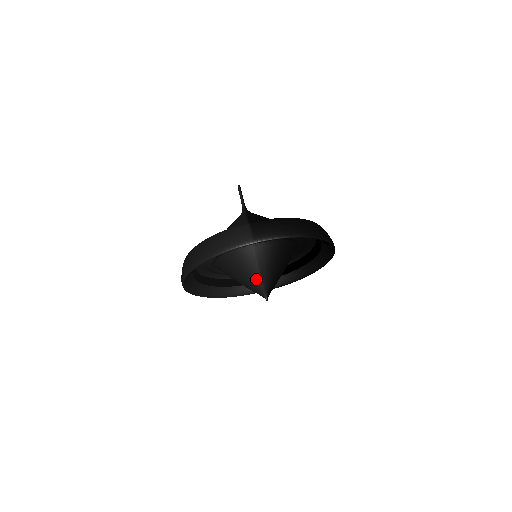
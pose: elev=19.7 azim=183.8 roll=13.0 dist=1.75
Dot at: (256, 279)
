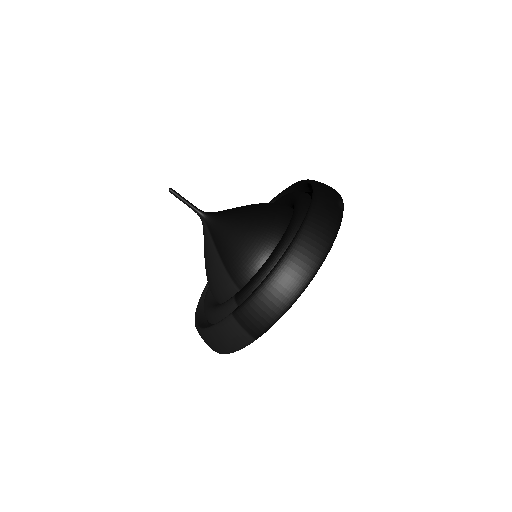
Dot at: occluded
